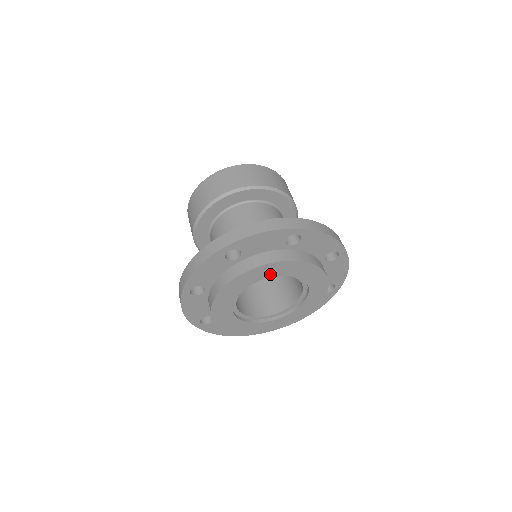
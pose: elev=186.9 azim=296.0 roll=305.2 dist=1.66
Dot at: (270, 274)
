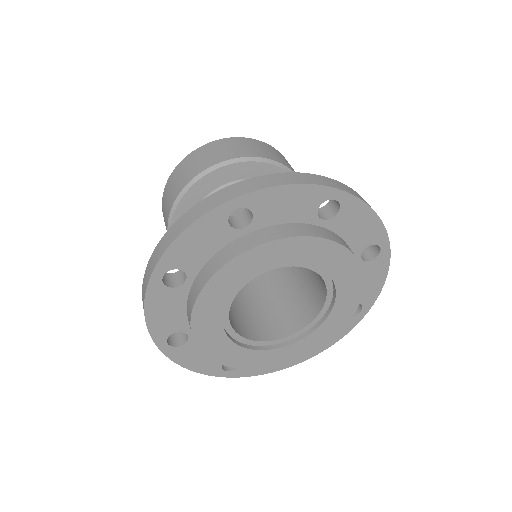
Dot at: (333, 269)
